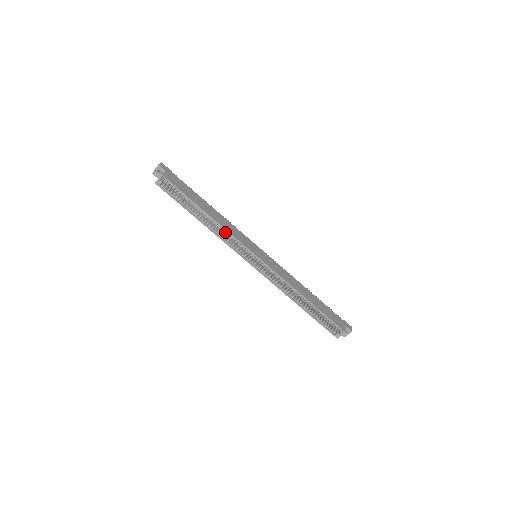
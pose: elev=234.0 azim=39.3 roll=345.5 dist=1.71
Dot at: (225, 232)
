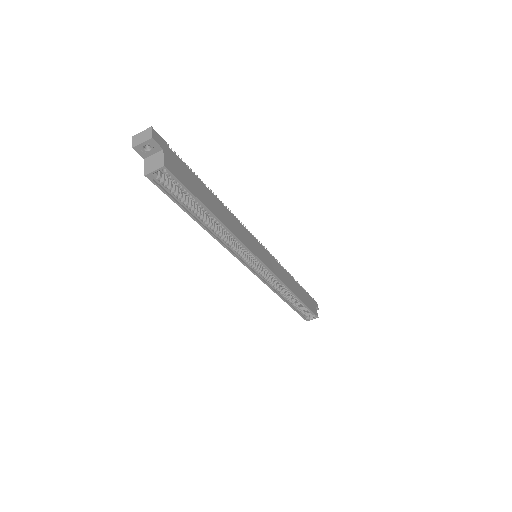
Dot at: (234, 240)
